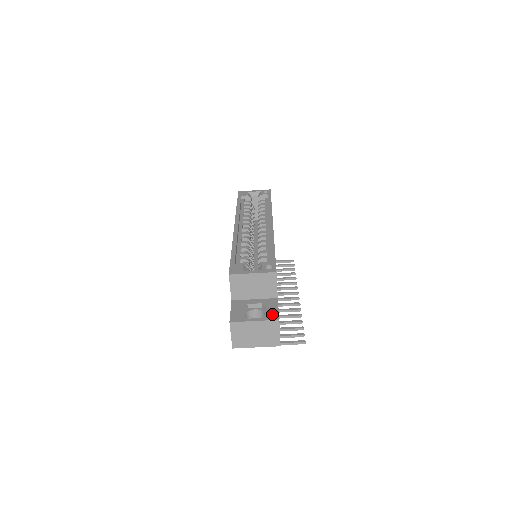
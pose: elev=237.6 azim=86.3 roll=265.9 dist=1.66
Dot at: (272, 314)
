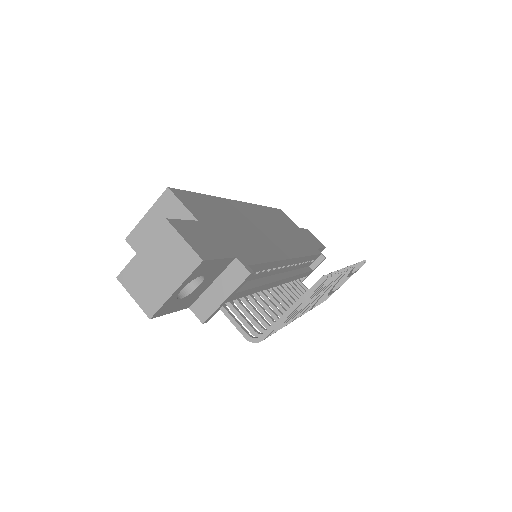
Dot at: occluded
